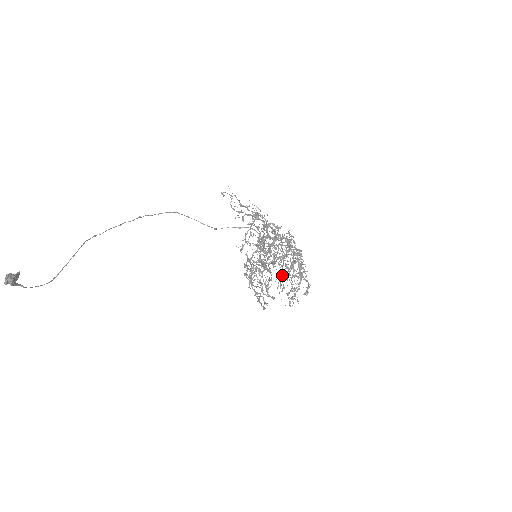
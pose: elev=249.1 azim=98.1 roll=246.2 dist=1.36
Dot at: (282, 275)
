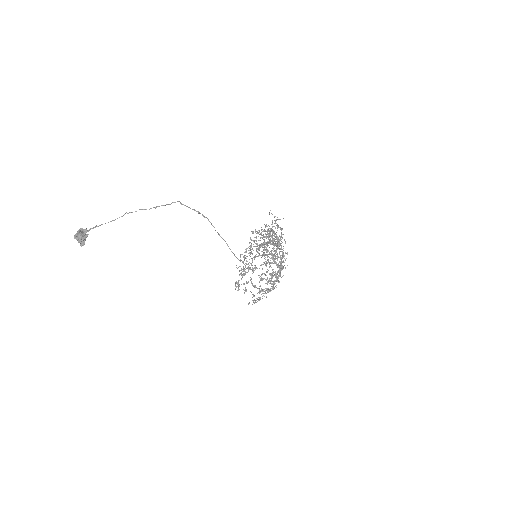
Dot at: occluded
